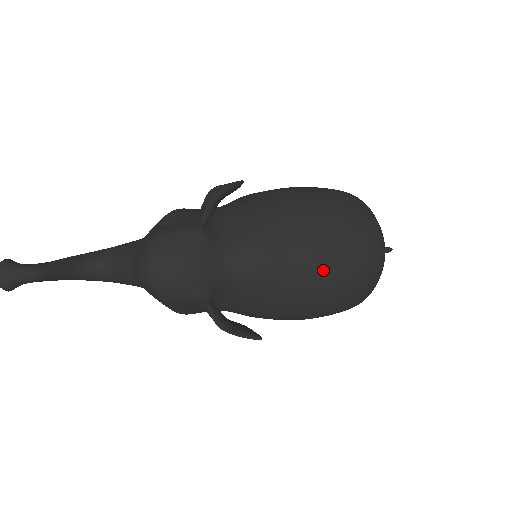
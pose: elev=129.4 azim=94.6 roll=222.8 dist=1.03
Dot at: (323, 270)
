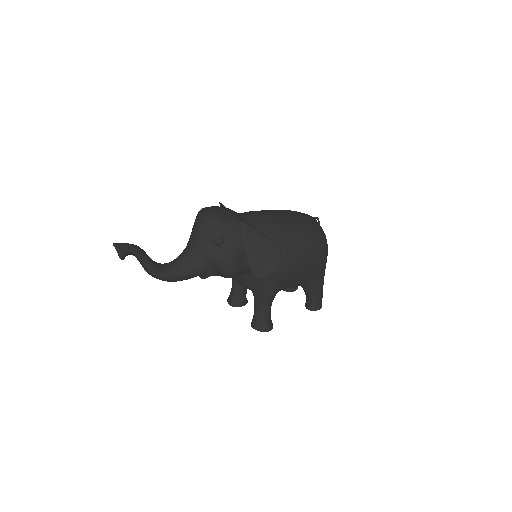
Dot at: (291, 215)
